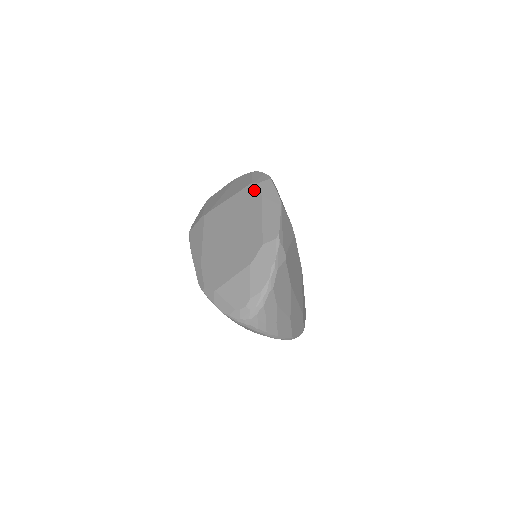
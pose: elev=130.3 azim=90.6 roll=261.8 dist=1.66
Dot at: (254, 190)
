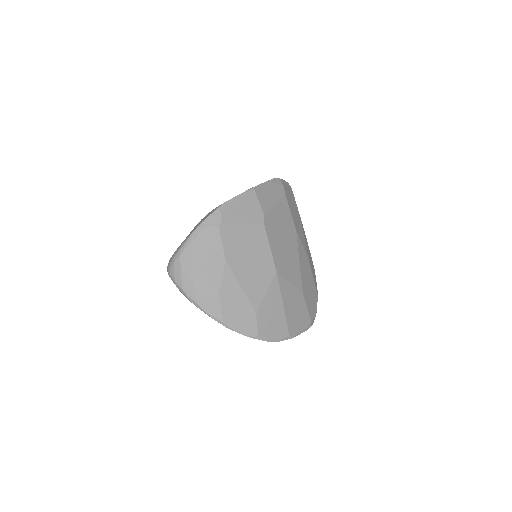
Dot at: occluded
